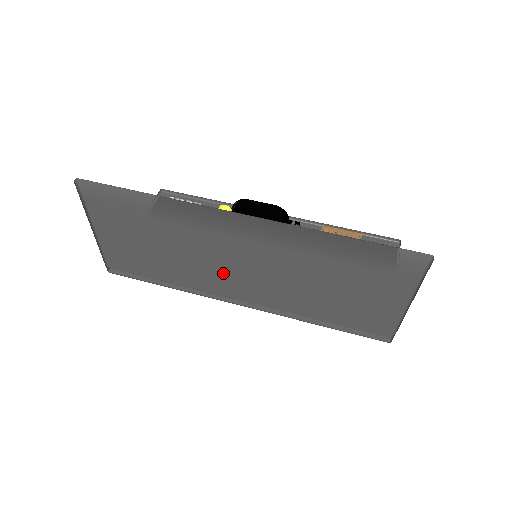
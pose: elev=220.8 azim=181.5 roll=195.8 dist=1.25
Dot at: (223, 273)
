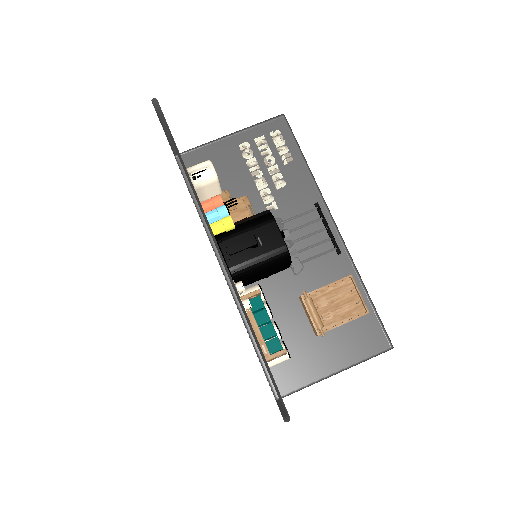
Dot at: occluded
